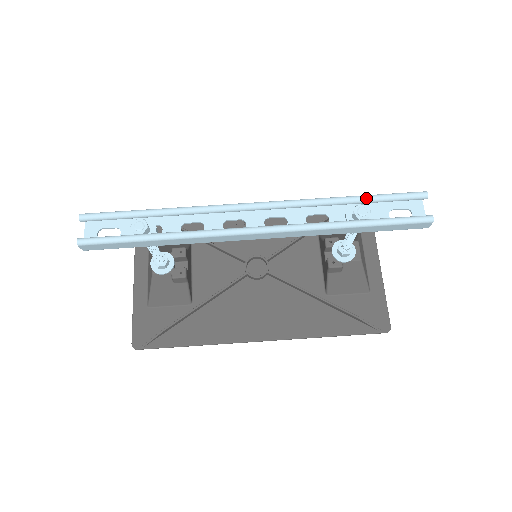
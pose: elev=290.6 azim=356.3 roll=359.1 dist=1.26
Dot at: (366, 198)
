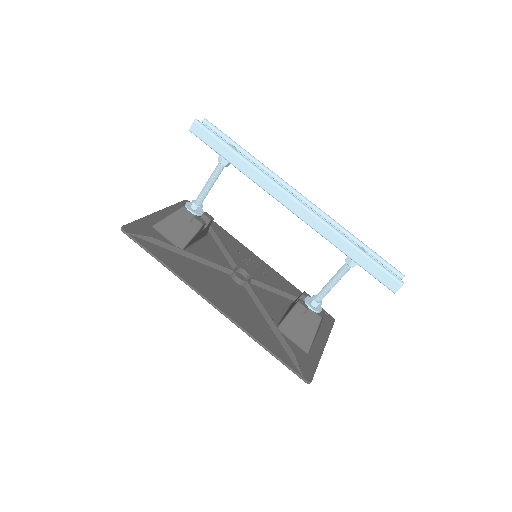
Dot at: (368, 247)
